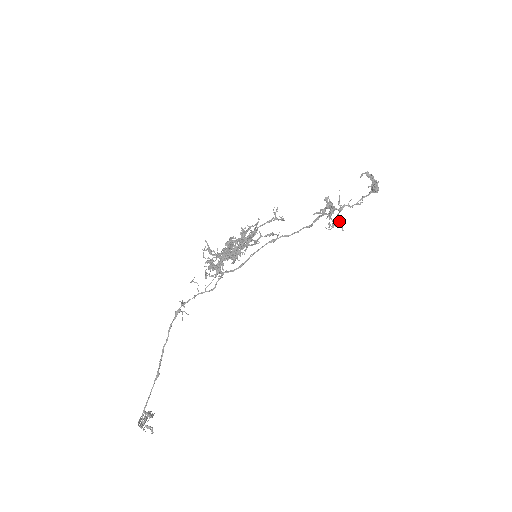
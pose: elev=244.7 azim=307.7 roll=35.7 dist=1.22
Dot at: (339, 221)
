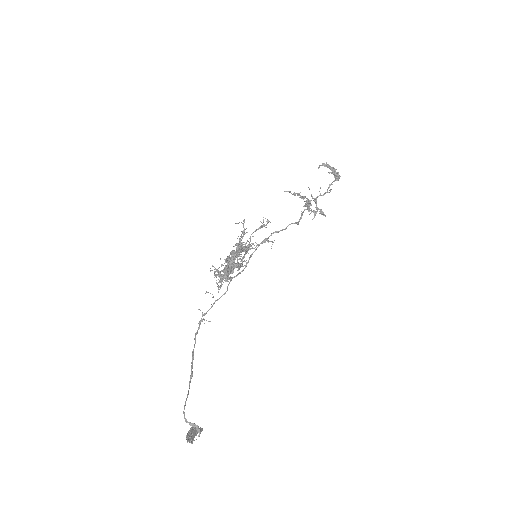
Dot at: (319, 211)
